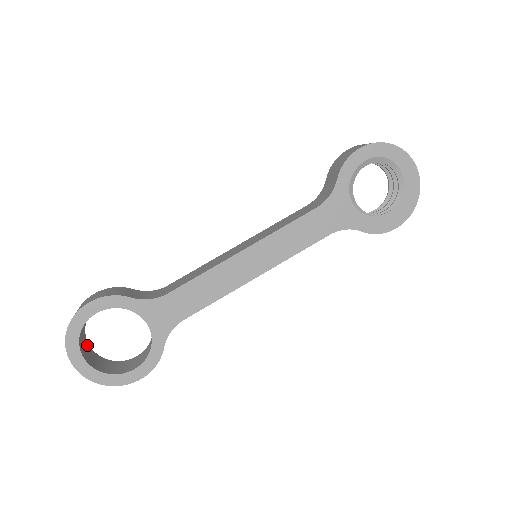
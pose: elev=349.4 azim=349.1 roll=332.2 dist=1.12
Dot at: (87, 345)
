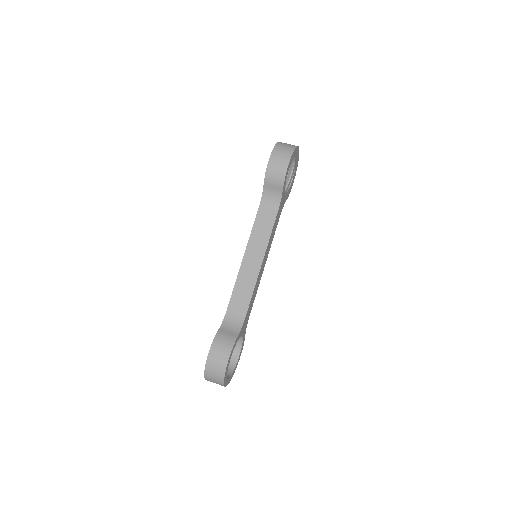
Dot at: occluded
